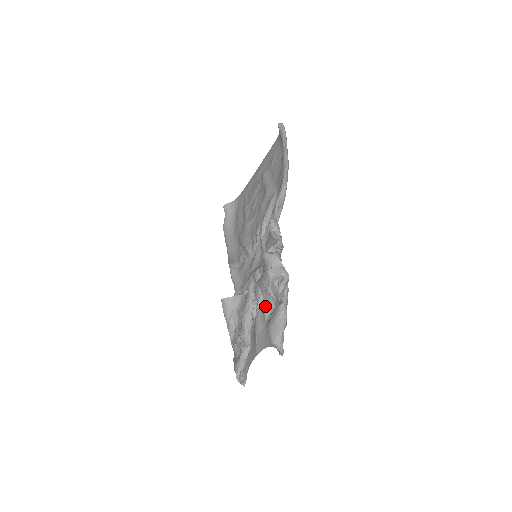
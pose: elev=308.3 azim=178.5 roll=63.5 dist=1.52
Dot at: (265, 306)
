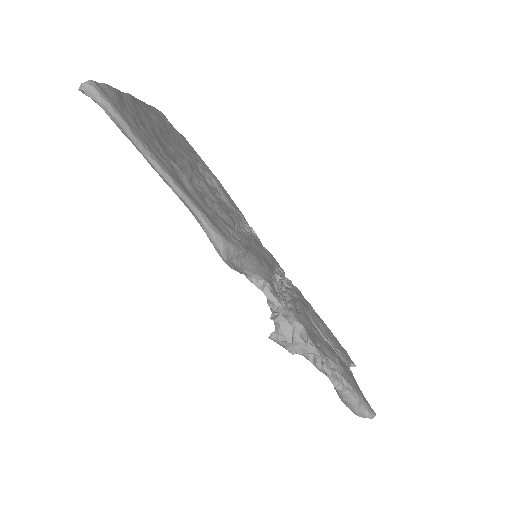
Dot at: occluded
